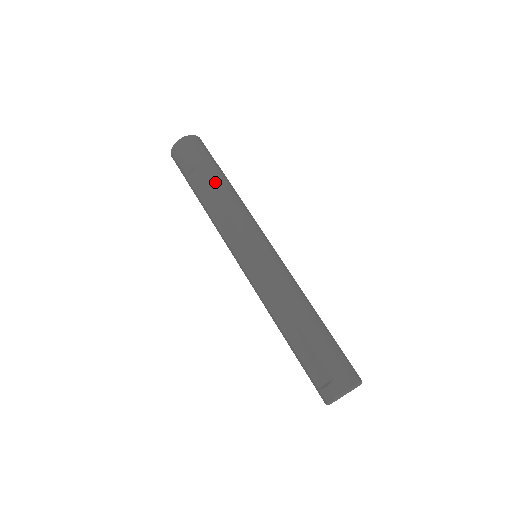
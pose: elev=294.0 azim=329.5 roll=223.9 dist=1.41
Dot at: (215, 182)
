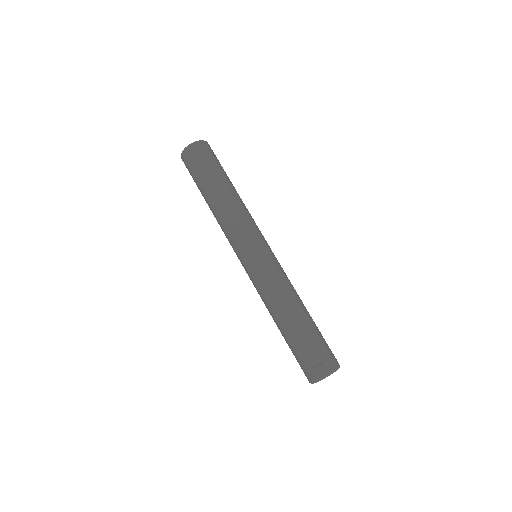
Dot at: (230, 186)
